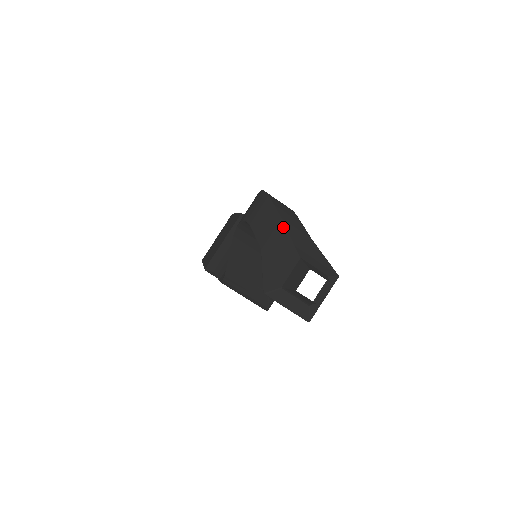
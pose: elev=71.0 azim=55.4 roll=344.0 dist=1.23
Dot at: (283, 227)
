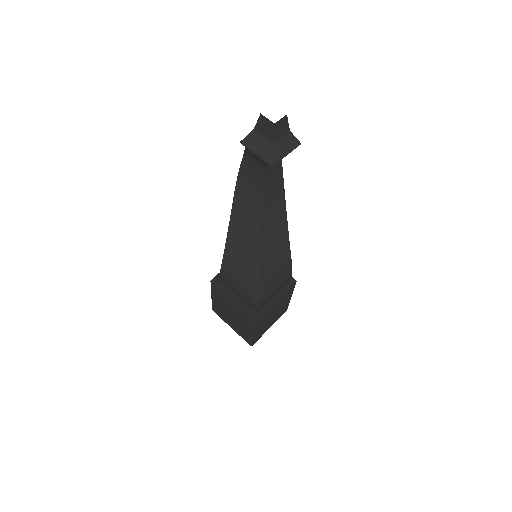
Dot at: occluded
